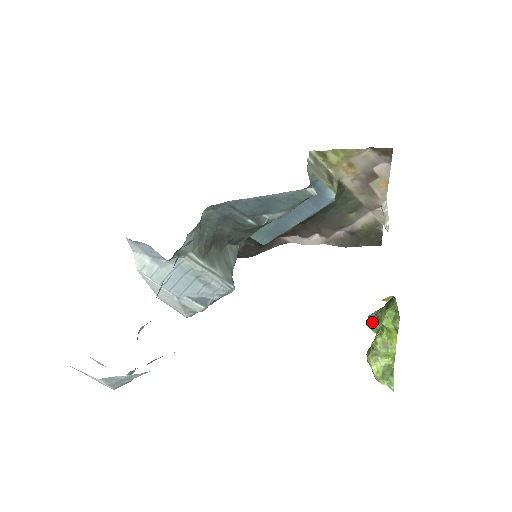
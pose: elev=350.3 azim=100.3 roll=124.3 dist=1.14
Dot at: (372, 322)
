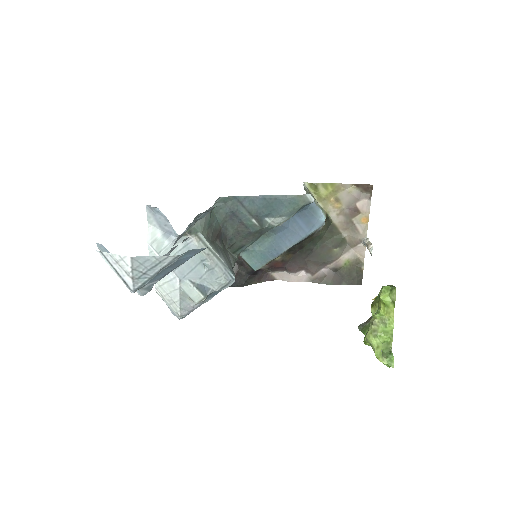
Dot at: (363, 327)
